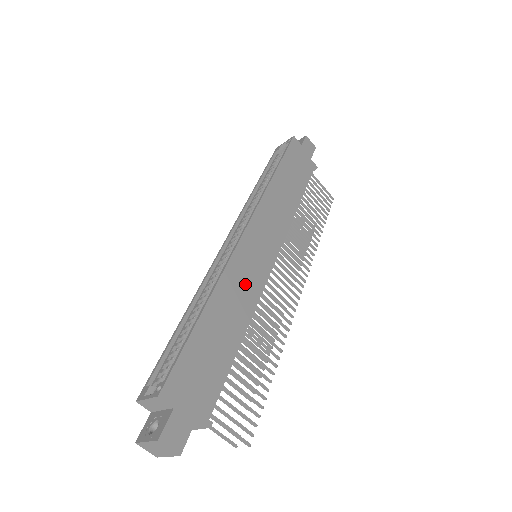
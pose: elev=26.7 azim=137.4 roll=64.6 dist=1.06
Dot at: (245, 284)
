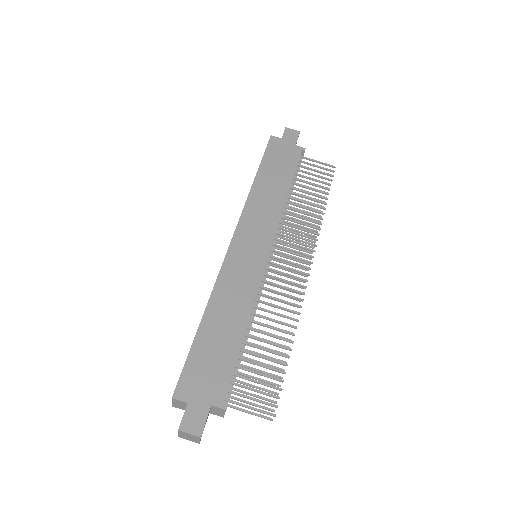
Dot at: (240, 285)
